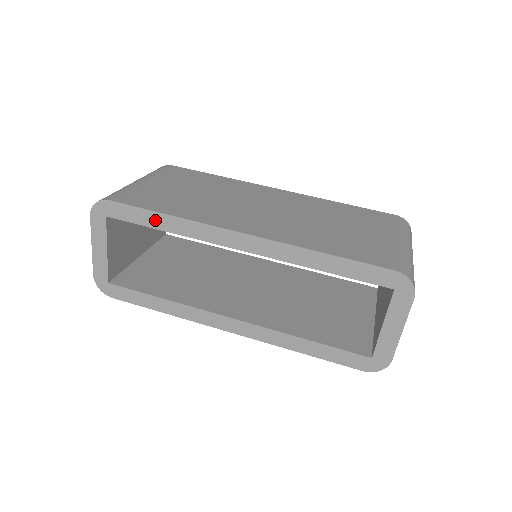
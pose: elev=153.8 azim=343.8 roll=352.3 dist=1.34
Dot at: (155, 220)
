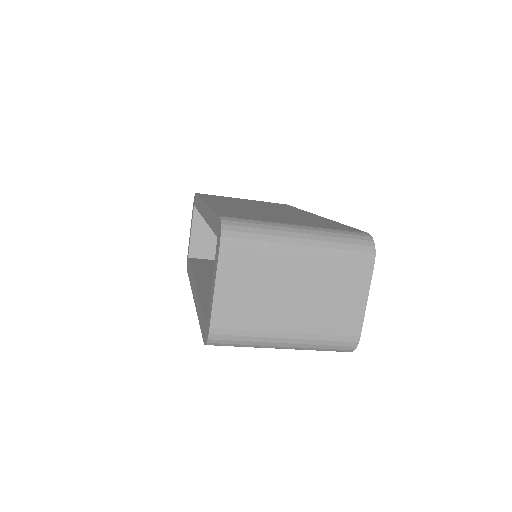
Dot at: occluded
